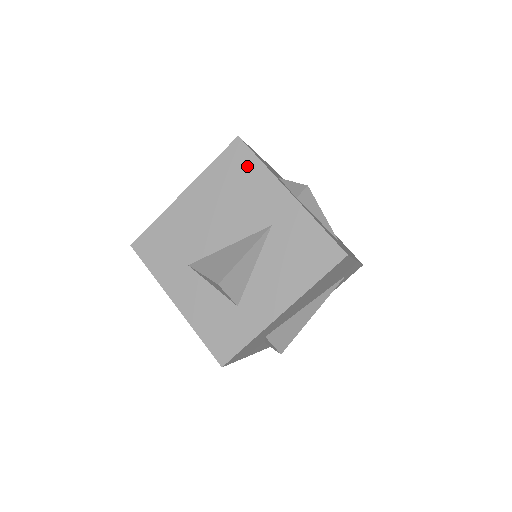
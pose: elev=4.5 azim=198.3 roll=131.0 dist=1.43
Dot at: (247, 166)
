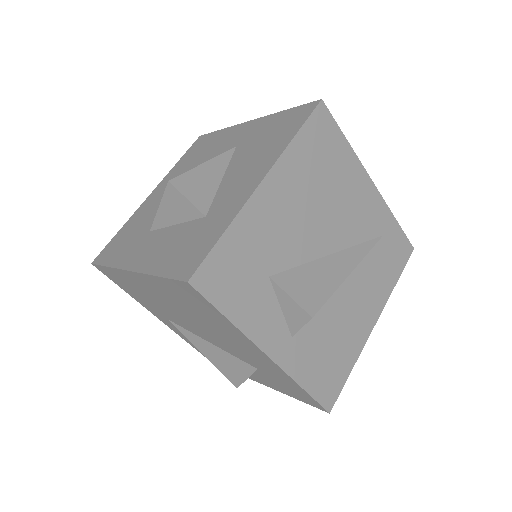
Dot at: (209, 140)
